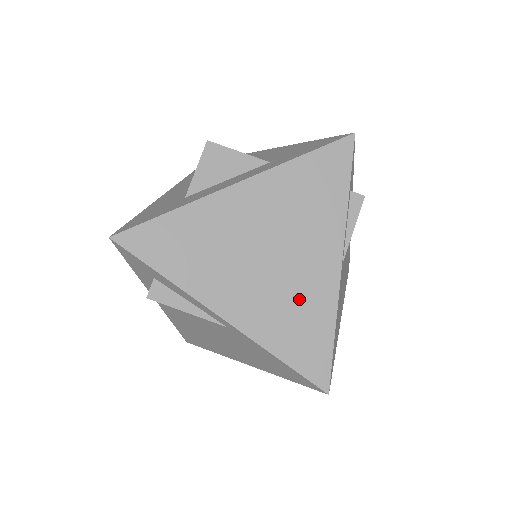
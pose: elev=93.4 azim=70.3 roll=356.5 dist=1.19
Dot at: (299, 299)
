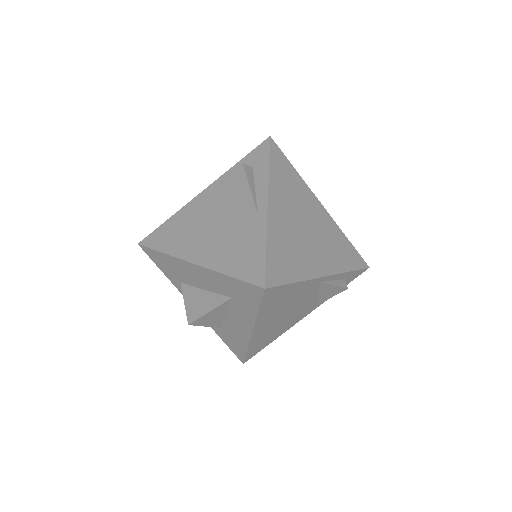
Dot at: (299, 252)
